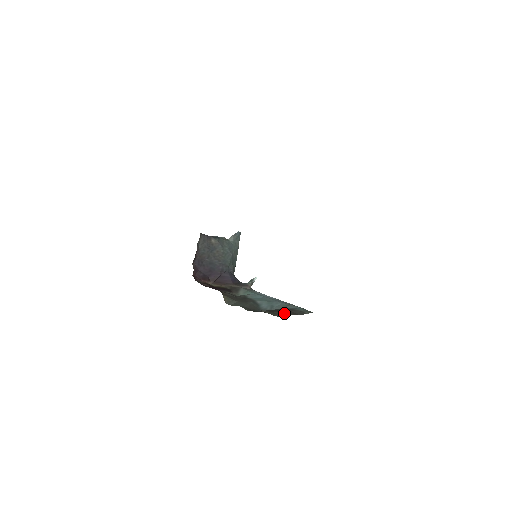
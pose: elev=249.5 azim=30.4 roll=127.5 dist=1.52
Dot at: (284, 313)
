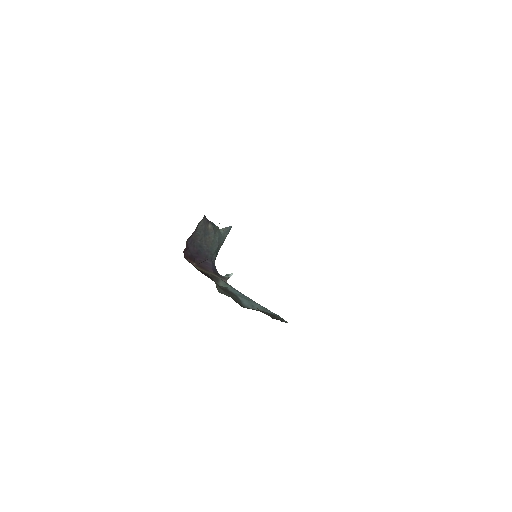
Dot at: (272, 316)
